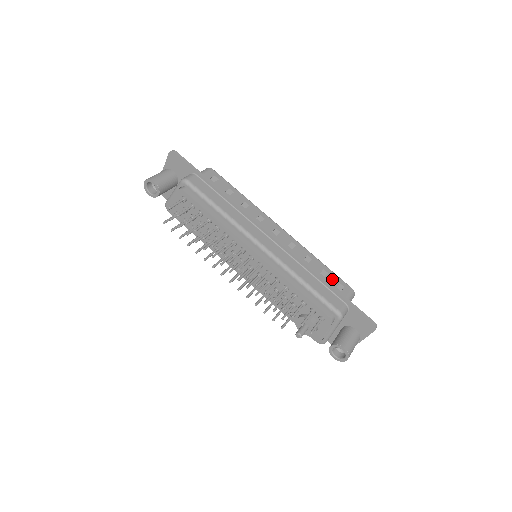
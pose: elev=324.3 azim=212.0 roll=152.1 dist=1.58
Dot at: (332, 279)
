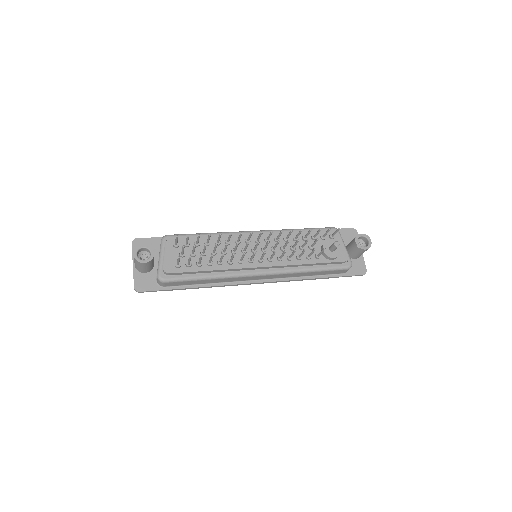
Dot at: occluded
